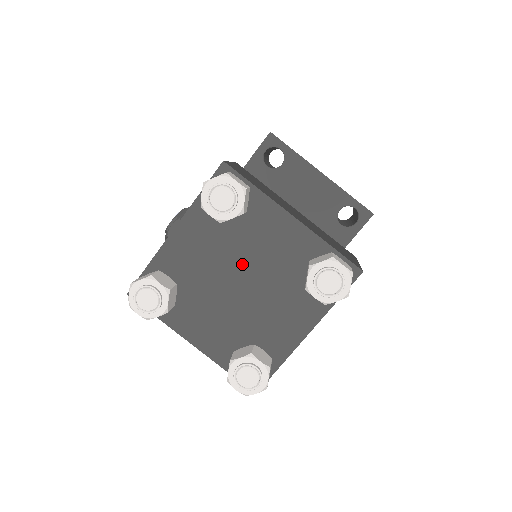
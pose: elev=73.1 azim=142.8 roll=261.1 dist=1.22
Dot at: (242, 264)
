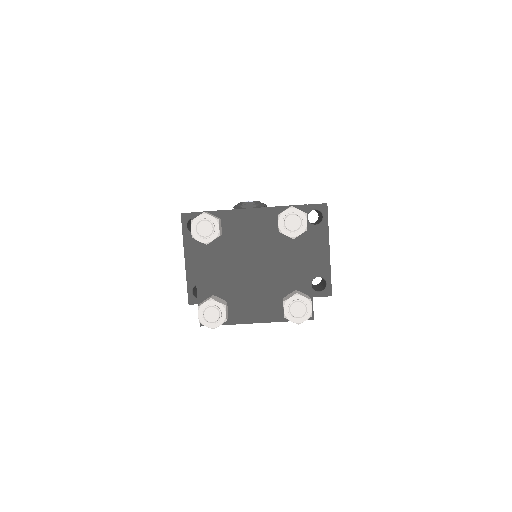
Dot at: (263, 259)
